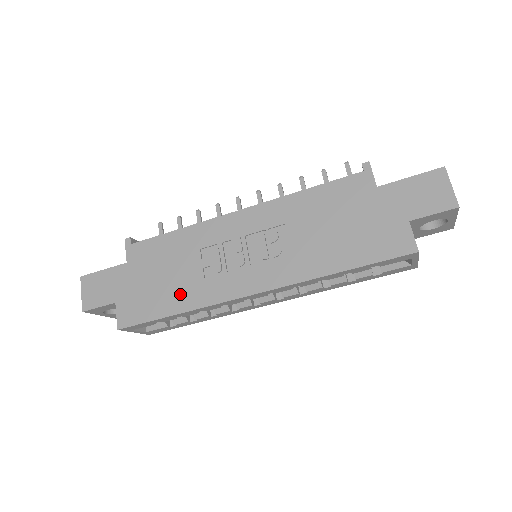
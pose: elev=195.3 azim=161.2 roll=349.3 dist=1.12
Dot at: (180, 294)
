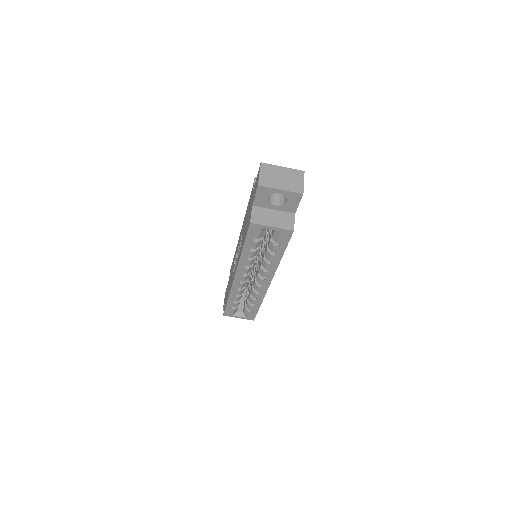
Dot at: (229, 288)
